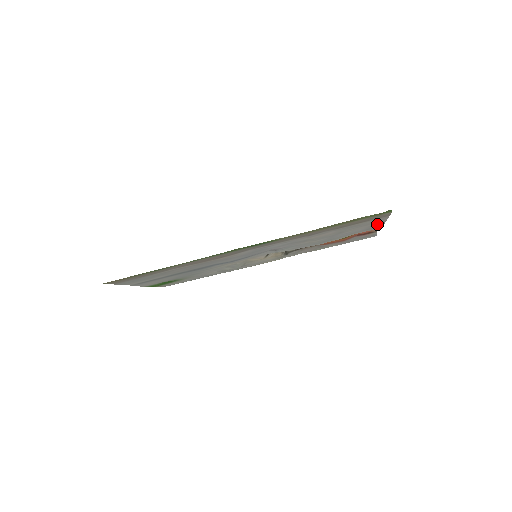
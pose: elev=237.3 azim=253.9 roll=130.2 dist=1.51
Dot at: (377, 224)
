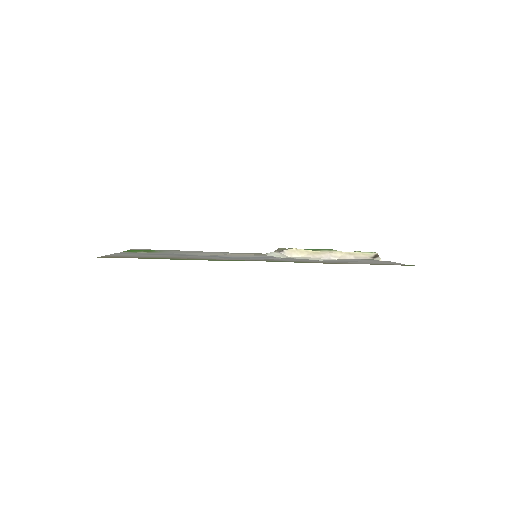
Dot at: (383, 261)
